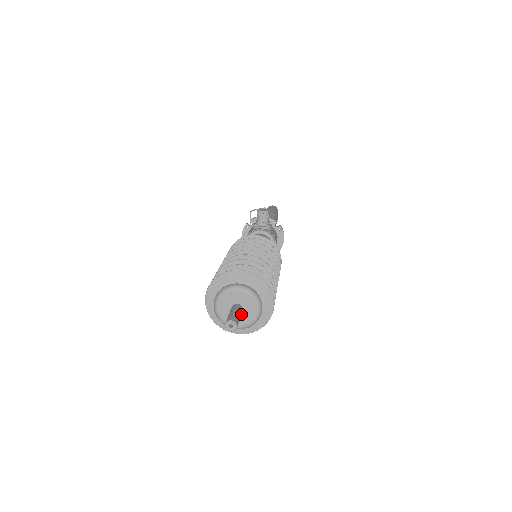
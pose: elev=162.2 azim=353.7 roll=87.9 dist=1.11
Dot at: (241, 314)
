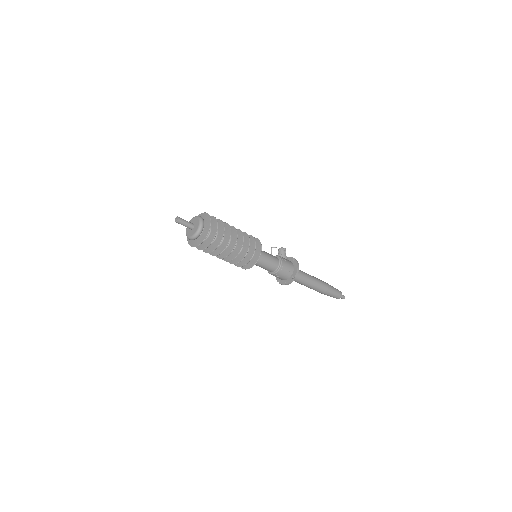
Dot at: (194, 229)
